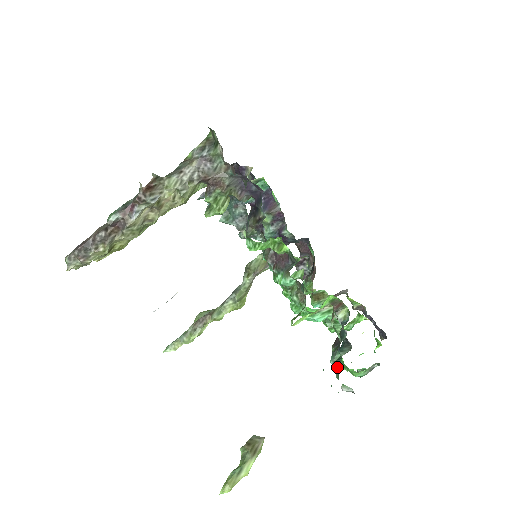
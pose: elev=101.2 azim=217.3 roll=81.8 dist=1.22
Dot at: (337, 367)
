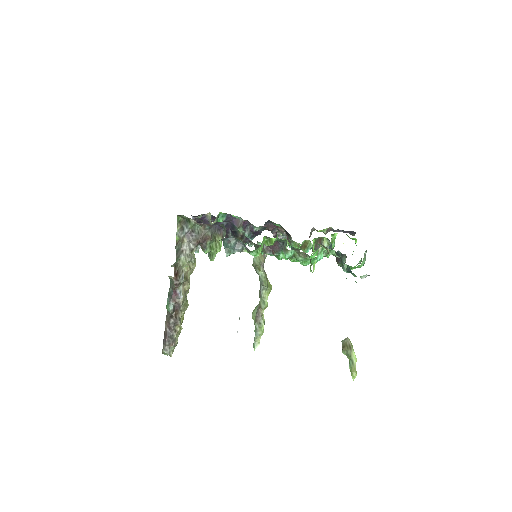
Dot at: (350, 271)
